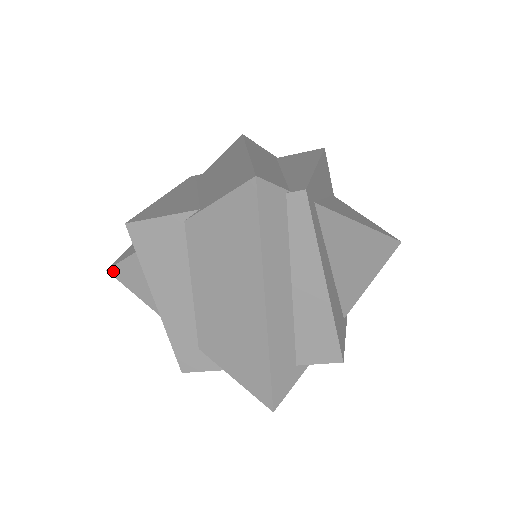
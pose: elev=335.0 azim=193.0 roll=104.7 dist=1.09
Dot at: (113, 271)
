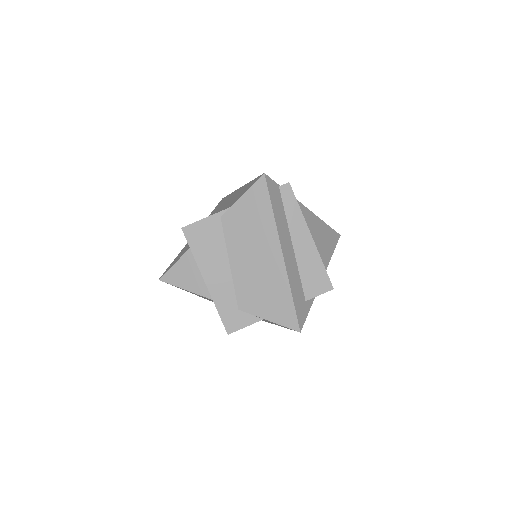
Dot at: (164, 278)
